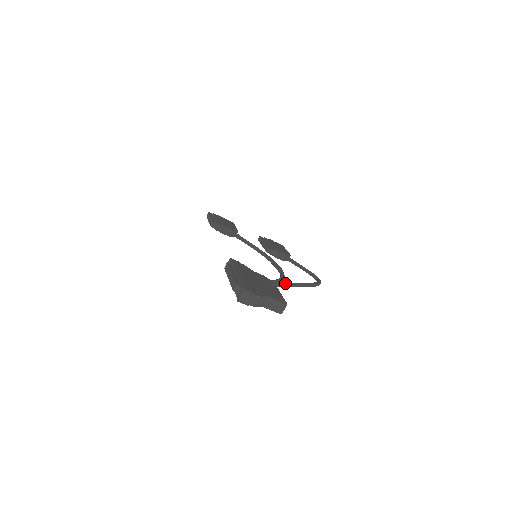
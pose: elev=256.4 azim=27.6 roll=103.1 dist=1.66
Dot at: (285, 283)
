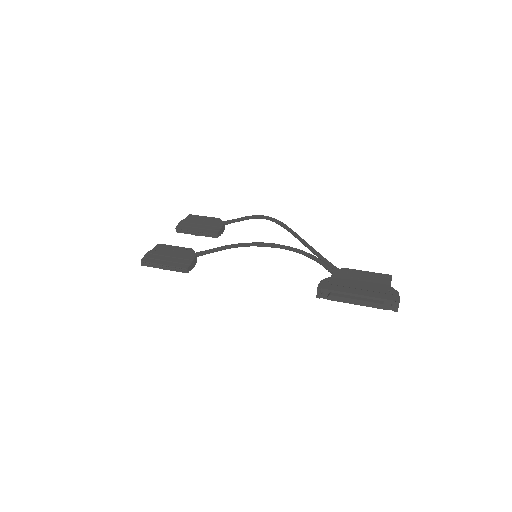
Dot at: (322, 256)
